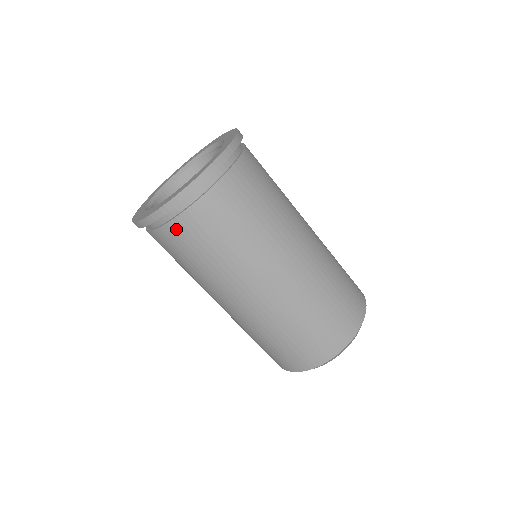
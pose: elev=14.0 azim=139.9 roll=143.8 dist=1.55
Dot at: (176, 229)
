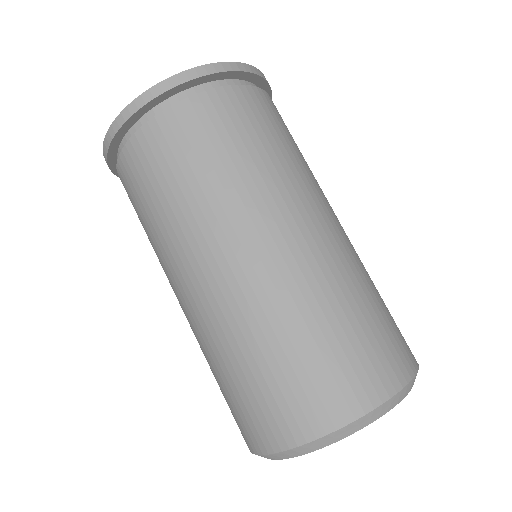
Dot at: occluded
